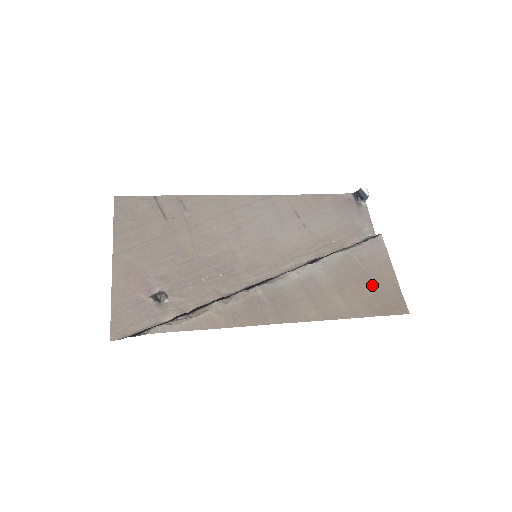
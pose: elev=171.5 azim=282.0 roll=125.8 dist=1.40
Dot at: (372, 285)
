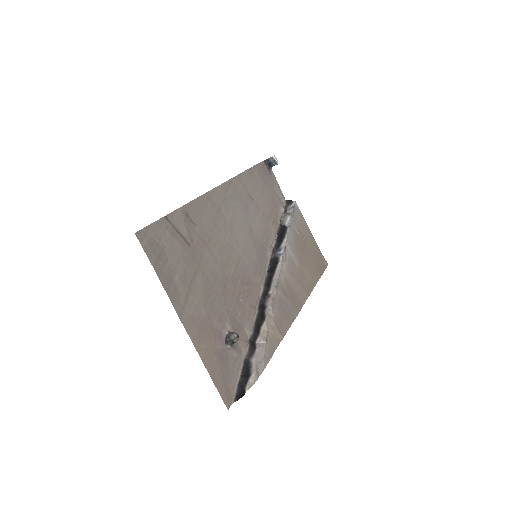
Dot at: (310, 251)
